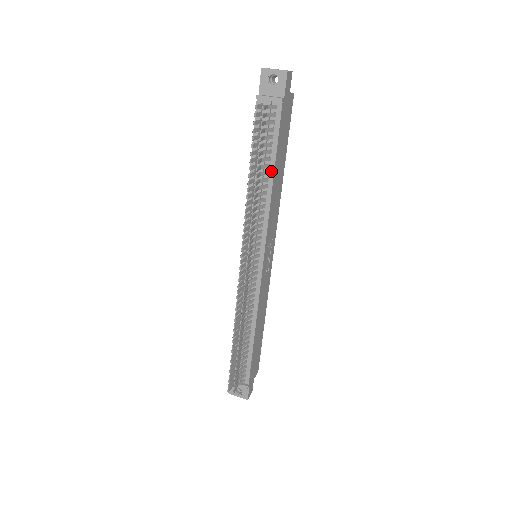
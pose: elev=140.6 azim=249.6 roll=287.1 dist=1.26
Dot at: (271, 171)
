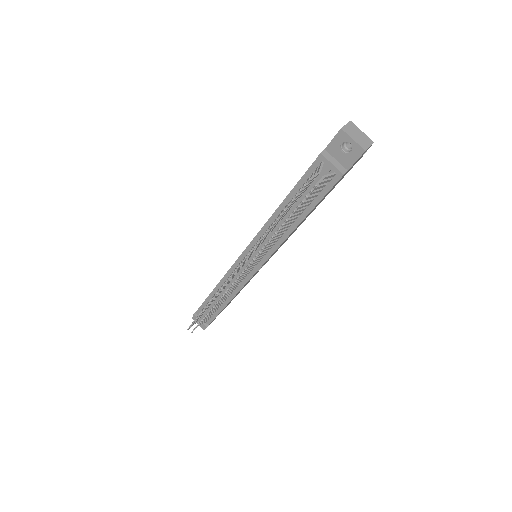
Dot at: (300, 218)
